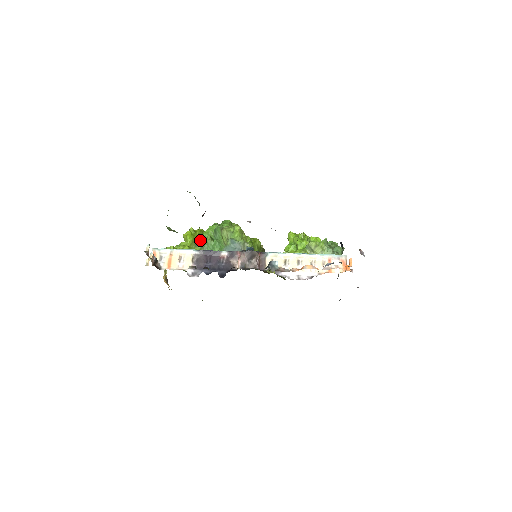
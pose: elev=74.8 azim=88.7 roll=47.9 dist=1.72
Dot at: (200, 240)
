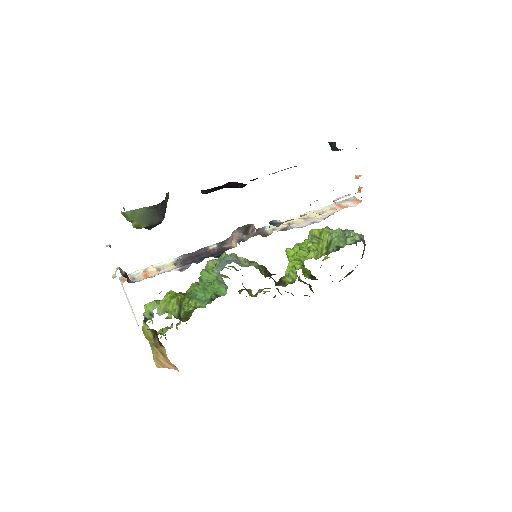
Dot at: (185, 294)
